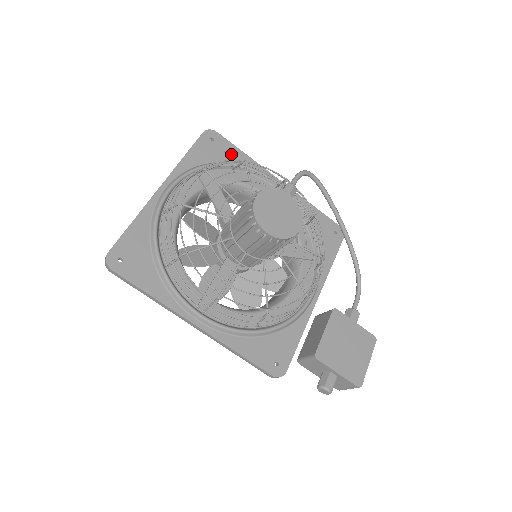
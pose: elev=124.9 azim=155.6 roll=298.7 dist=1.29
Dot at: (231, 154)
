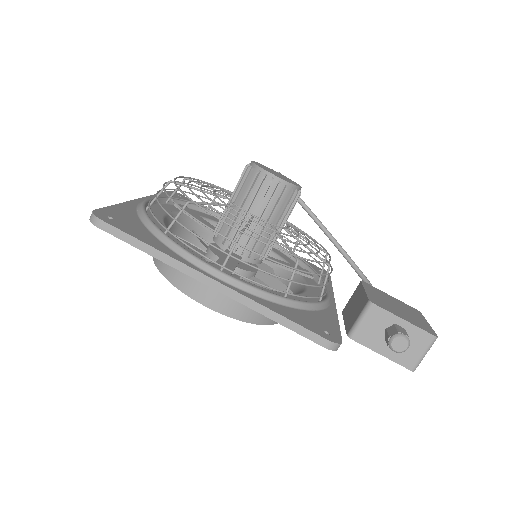
Dot at: occluded
